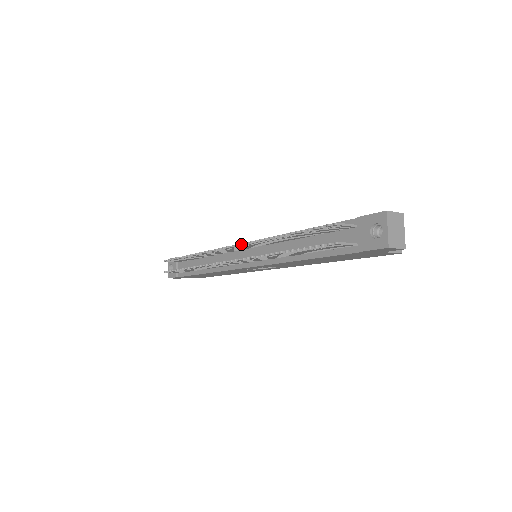
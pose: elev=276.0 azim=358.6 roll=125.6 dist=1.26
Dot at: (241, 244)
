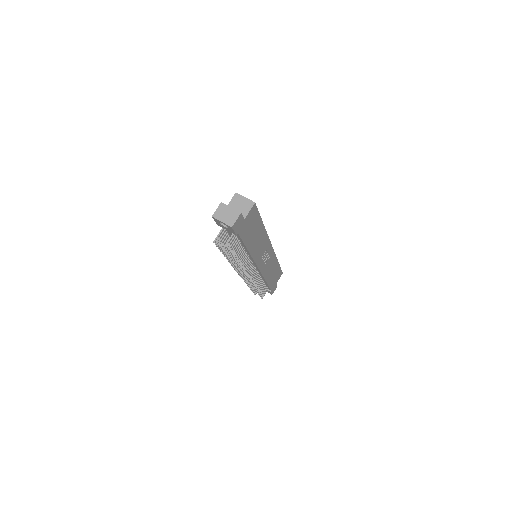
Dot at: (236, 269)
